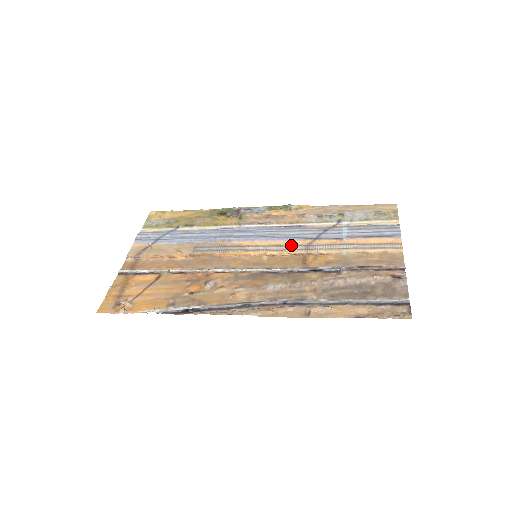
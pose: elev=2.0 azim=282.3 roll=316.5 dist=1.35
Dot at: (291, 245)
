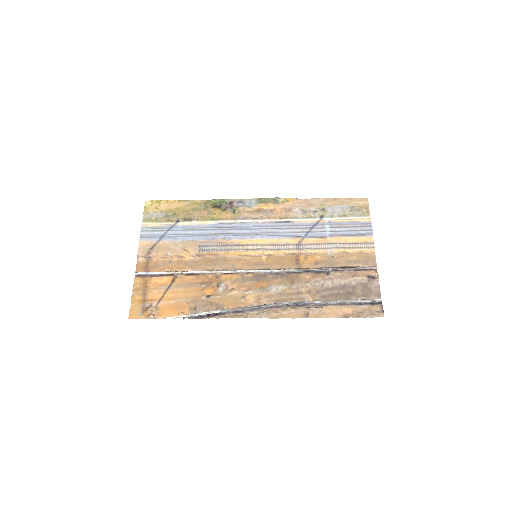
Dot at: (284, 244)
